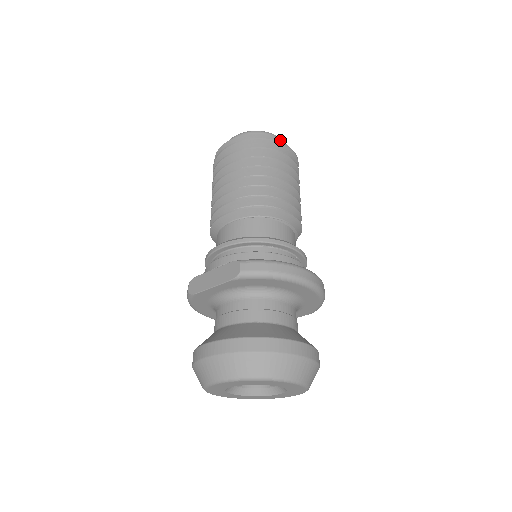
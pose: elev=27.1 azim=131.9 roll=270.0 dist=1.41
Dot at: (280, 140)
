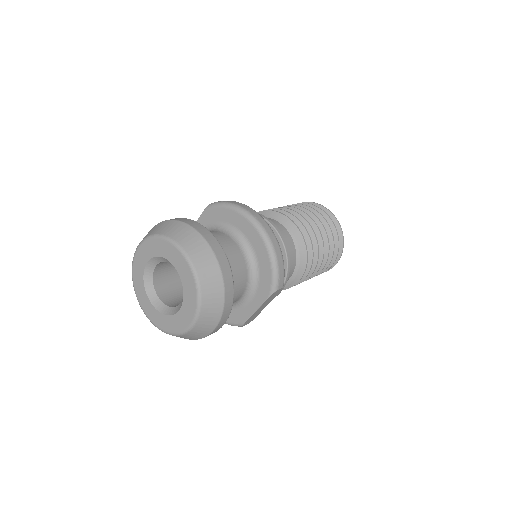
Dot at: occluded
